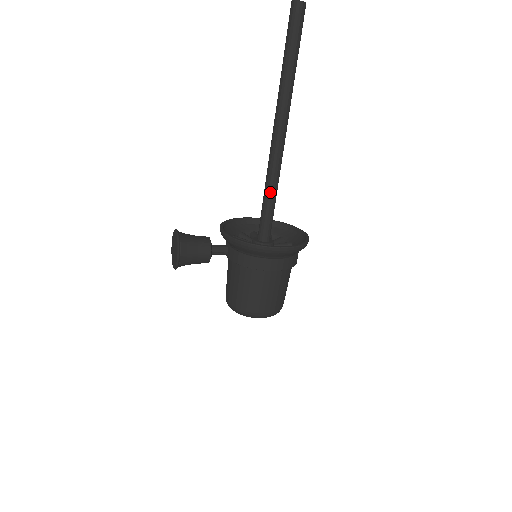
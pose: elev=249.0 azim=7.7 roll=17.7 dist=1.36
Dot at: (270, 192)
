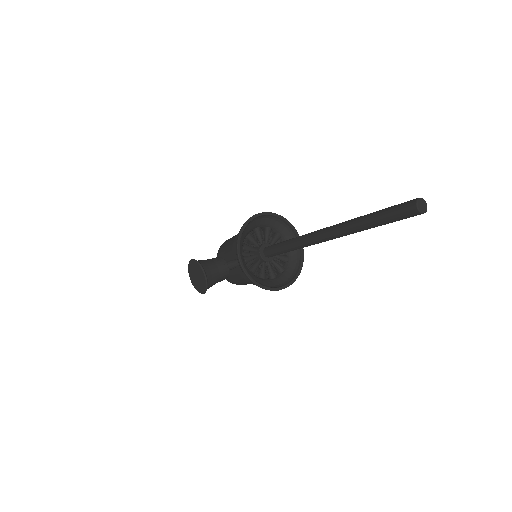
Dot at: occluded
